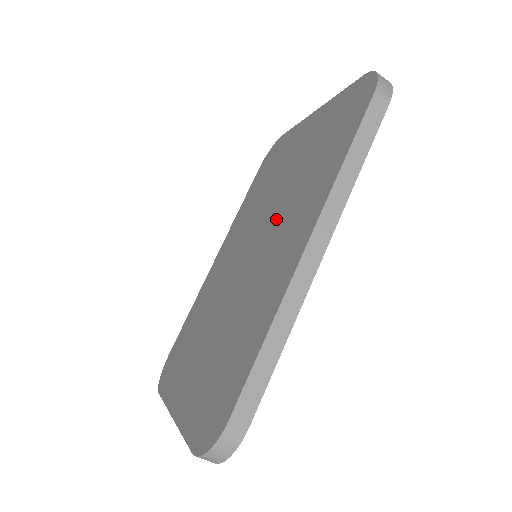
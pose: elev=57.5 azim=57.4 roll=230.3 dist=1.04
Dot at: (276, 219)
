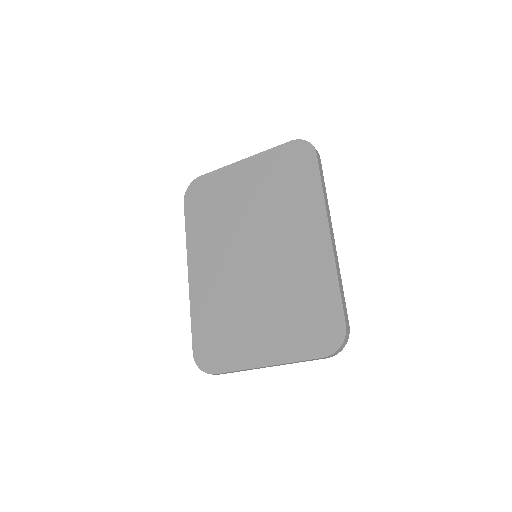
Dot at: (271, 229)
